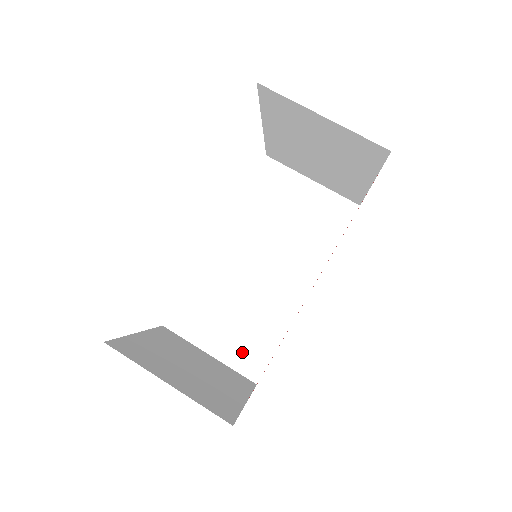
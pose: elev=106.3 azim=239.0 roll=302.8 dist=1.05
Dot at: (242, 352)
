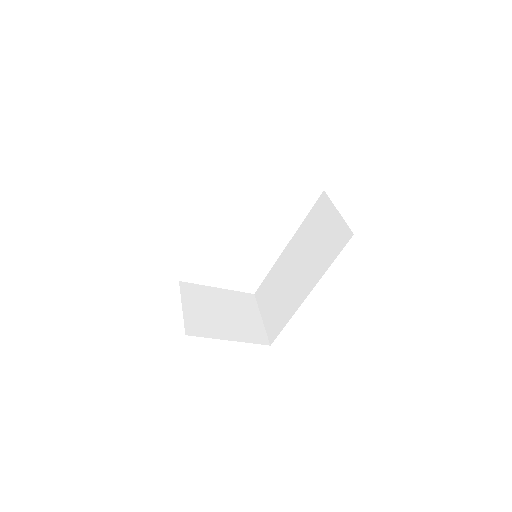
Dot at: (272, 322)
